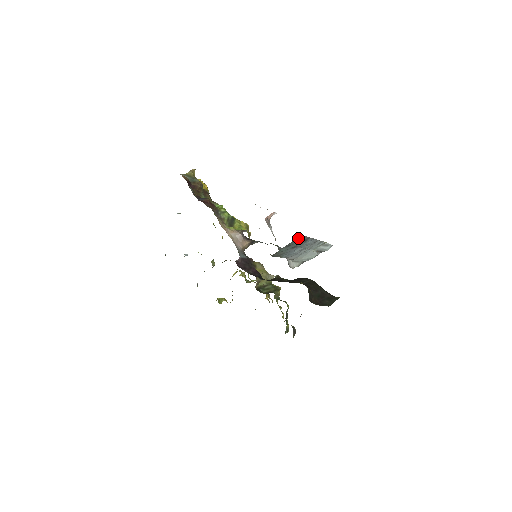
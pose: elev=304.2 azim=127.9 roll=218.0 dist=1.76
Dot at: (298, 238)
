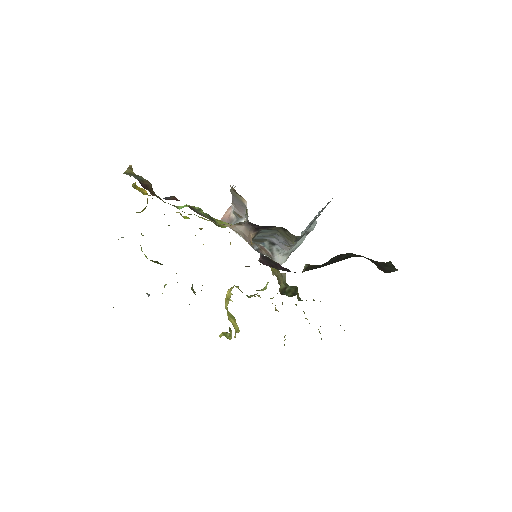
Dot at: occluded
